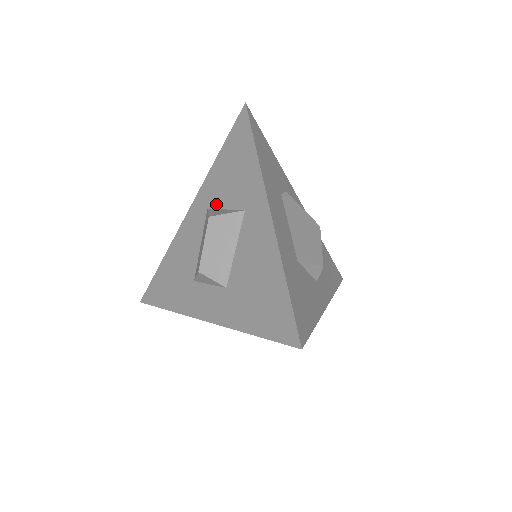
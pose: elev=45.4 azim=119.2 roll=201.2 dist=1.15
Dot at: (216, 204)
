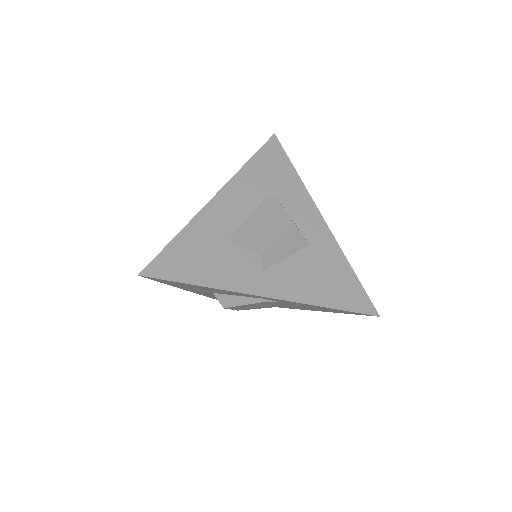
Dot at: occluded
